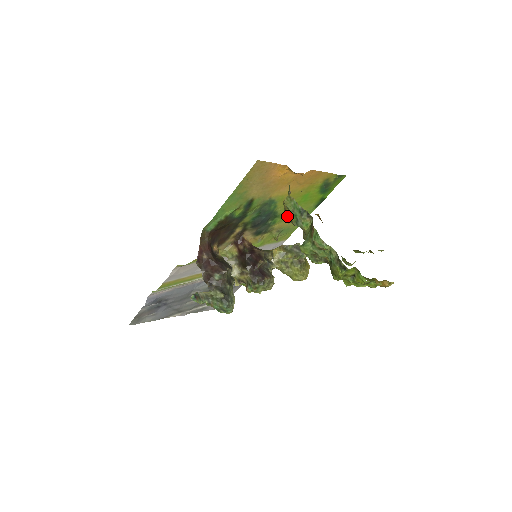
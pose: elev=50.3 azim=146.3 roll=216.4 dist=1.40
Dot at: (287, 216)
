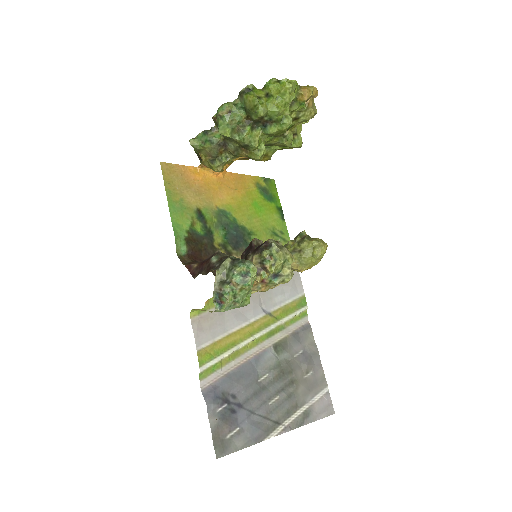
Dot at: (212, 163)
